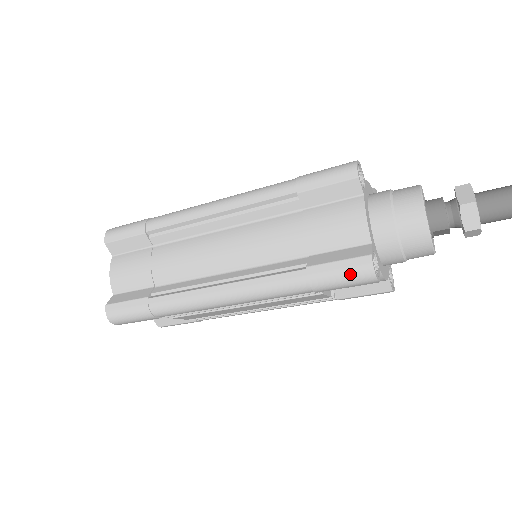
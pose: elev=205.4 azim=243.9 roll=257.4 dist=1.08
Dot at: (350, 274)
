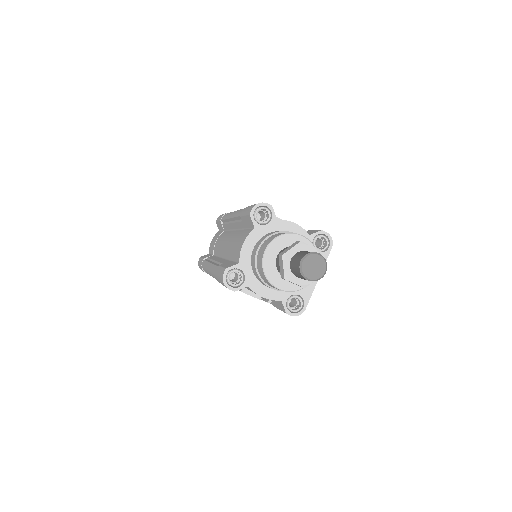
Dot at: (220, 277)
